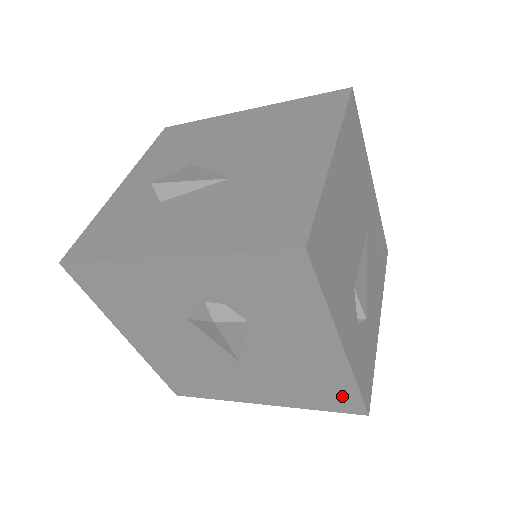
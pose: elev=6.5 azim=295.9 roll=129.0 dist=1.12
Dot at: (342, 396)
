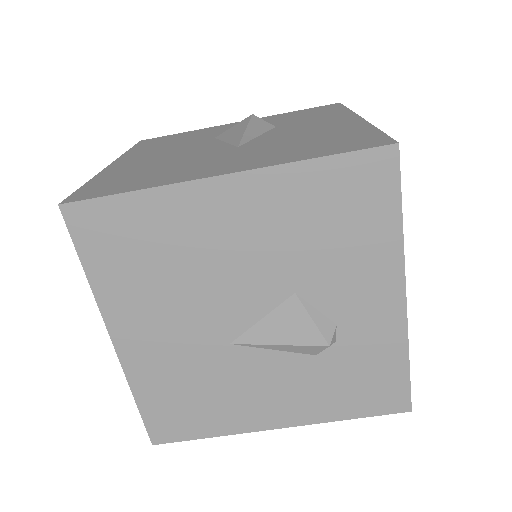
Dot at: (358, 139)
